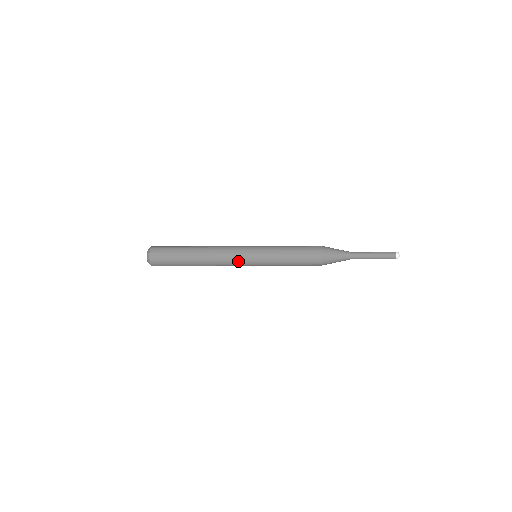
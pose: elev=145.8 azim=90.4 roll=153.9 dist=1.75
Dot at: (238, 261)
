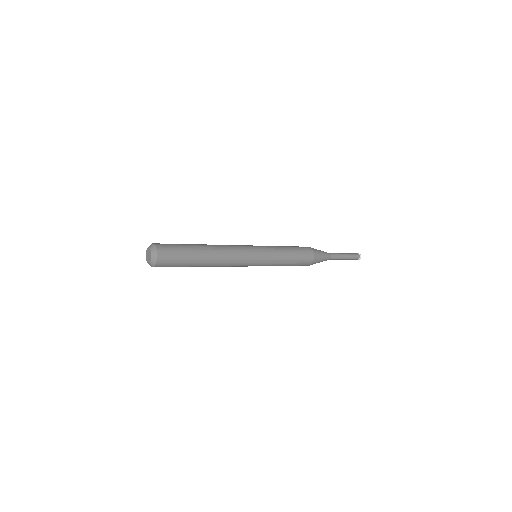
Dot at: (245, 251)
